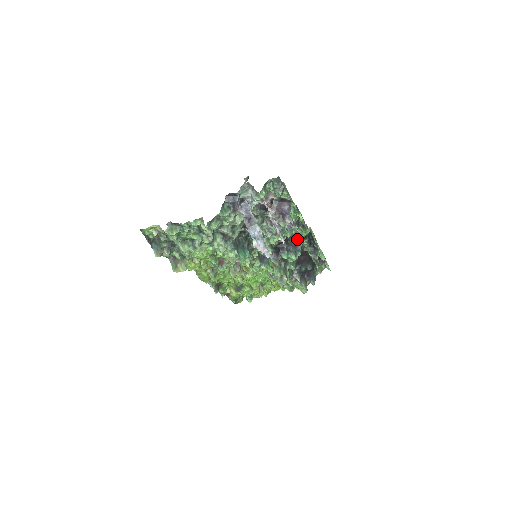
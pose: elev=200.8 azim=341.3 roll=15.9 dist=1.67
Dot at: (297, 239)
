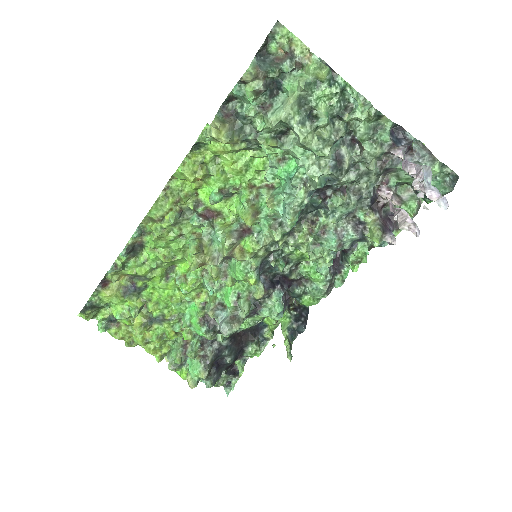
Dot at: (297, 297)
